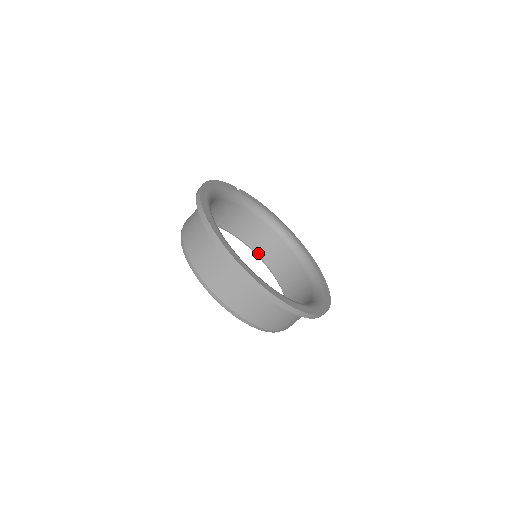
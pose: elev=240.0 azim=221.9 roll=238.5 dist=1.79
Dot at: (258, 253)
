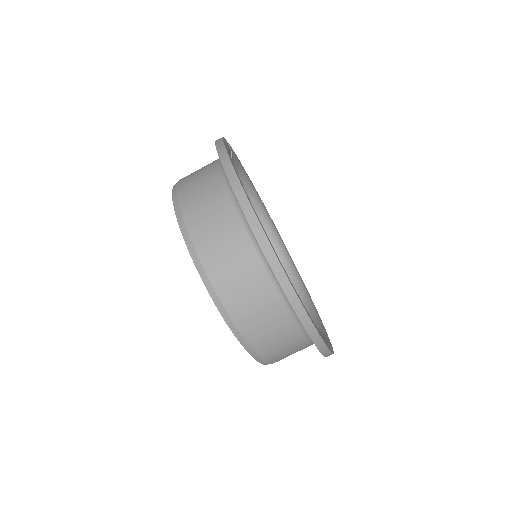
Dot at: occluded
